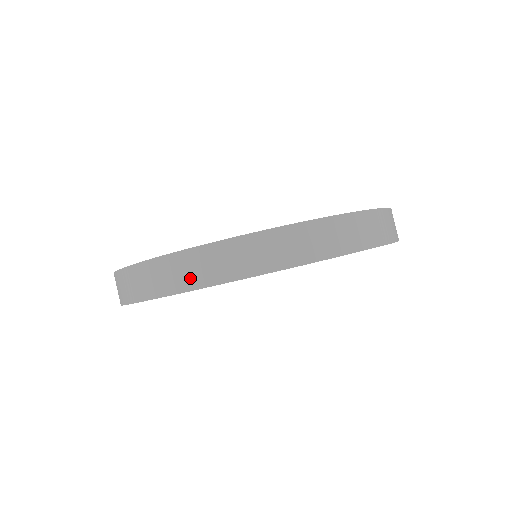
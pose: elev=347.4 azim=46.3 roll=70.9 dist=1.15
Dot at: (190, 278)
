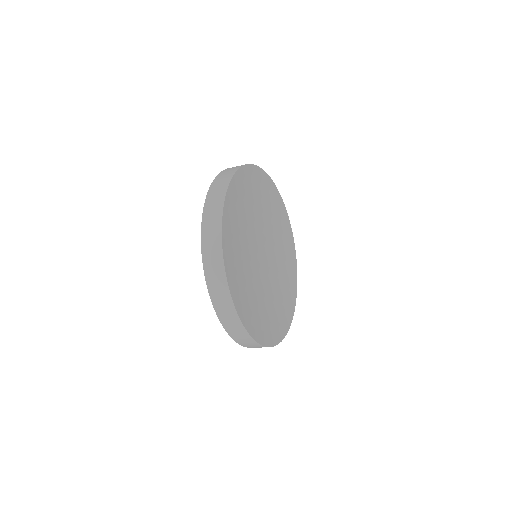
Dot at: (235, 168)
